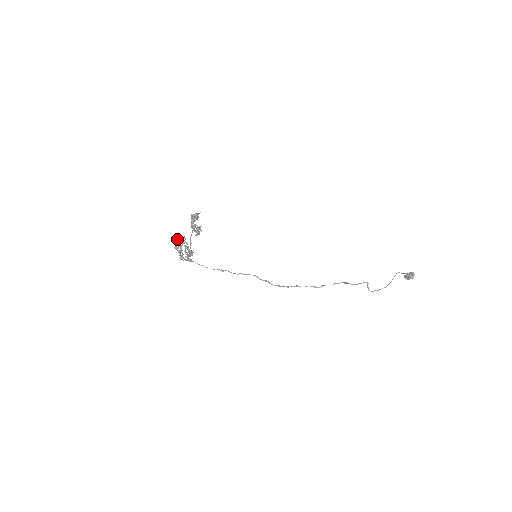
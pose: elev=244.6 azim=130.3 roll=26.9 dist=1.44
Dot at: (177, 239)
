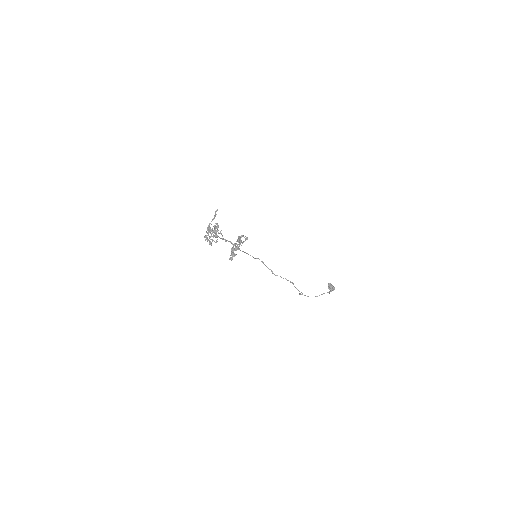
Dot at: (215, 215)
